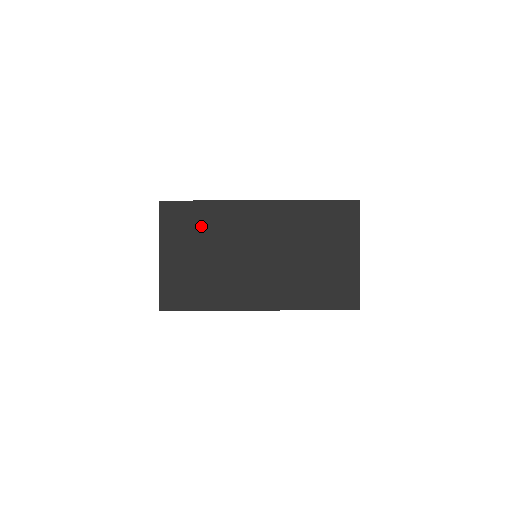
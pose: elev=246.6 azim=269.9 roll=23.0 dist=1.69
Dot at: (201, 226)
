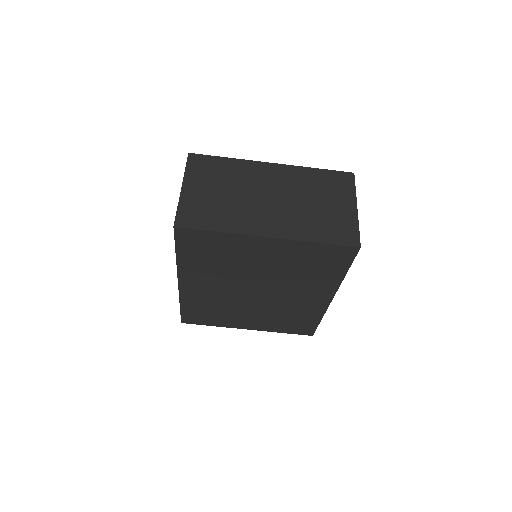
Dot at: (222, 173)
